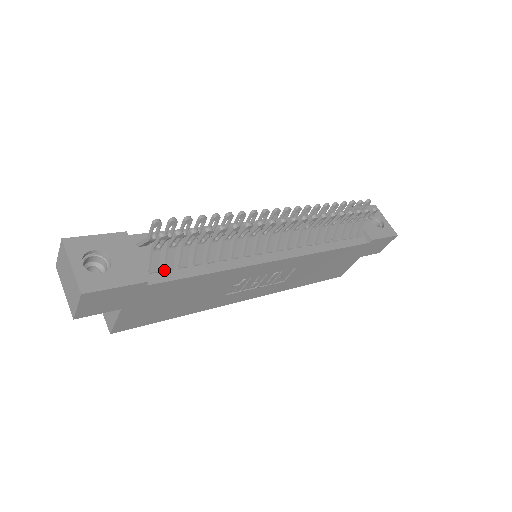
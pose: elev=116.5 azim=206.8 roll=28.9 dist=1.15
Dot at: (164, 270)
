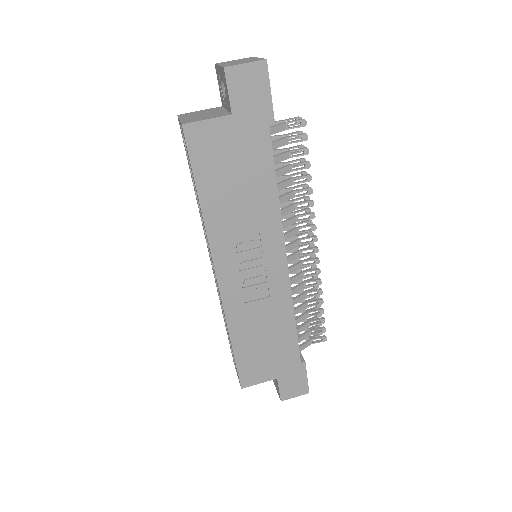
Dot at: occluded
